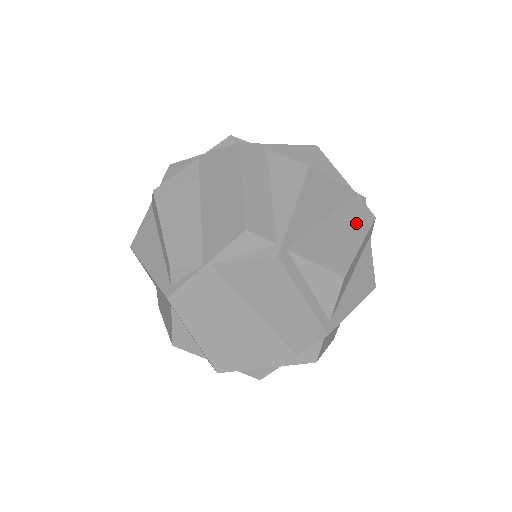
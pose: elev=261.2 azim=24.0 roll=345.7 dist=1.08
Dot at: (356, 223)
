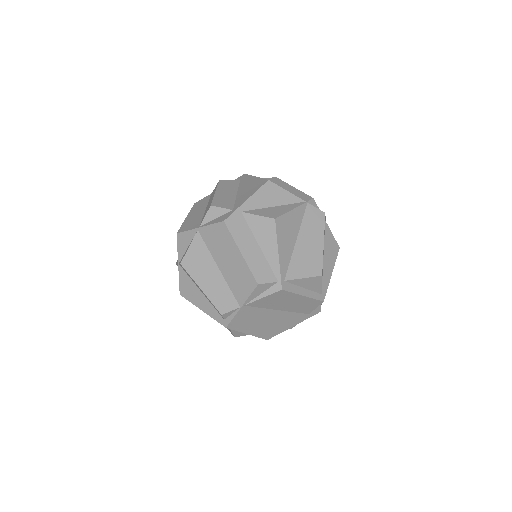
Dot at: (315, 228)
